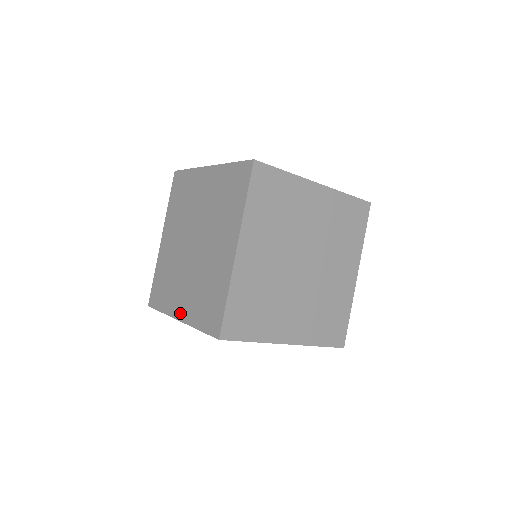
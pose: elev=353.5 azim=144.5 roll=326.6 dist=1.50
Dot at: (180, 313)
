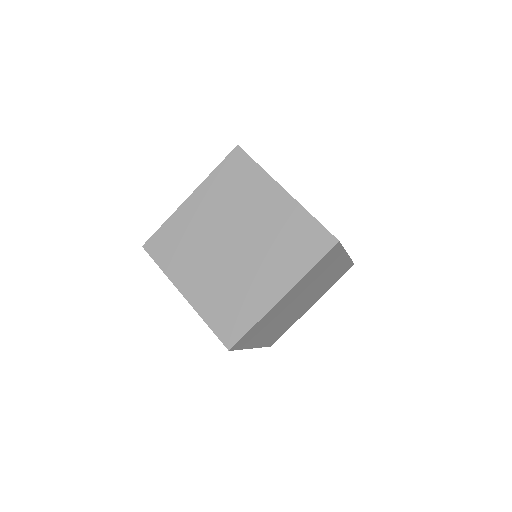
Dot at: (188, 292)
